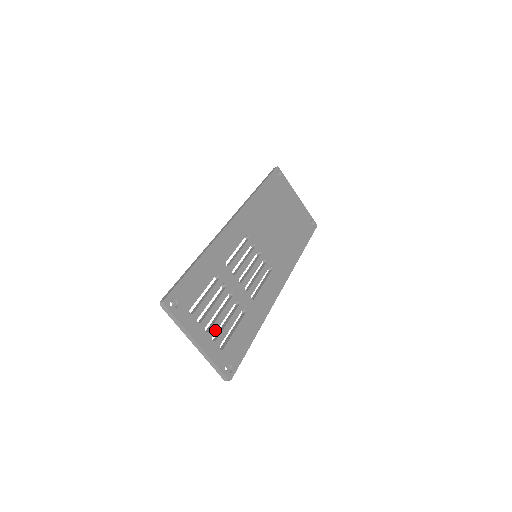
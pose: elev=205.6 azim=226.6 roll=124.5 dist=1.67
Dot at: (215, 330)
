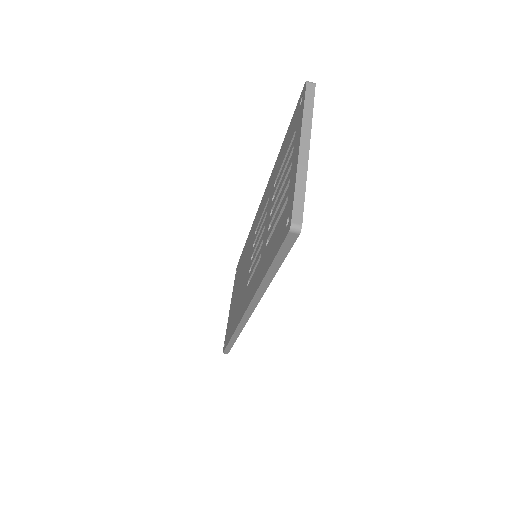
Dot at: occluded
